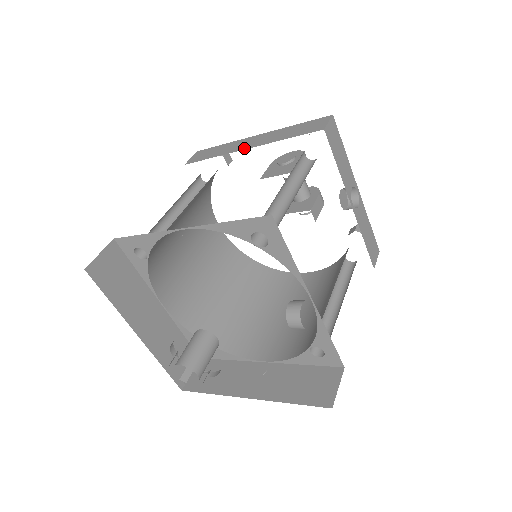
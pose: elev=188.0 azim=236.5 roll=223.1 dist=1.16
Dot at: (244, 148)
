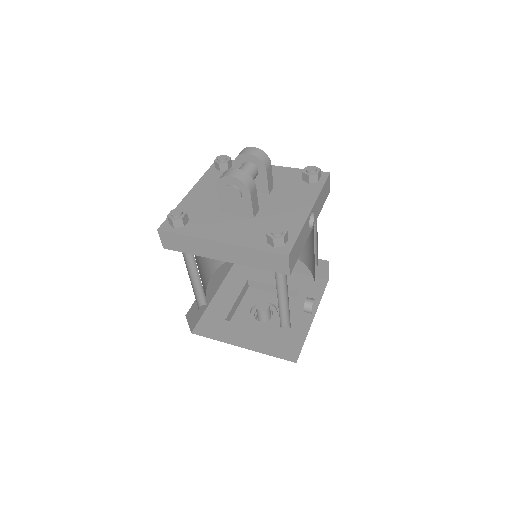
Dot at: (219, 259)
